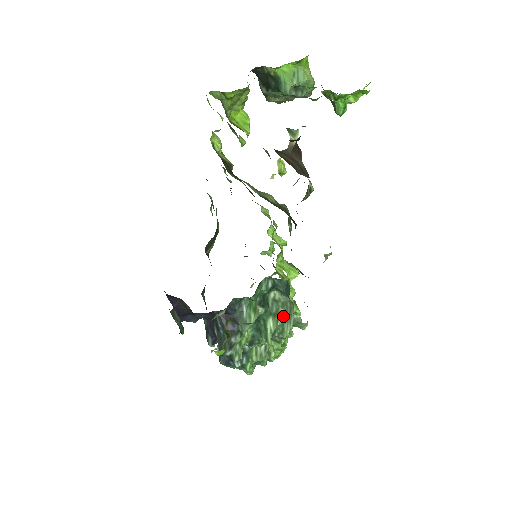
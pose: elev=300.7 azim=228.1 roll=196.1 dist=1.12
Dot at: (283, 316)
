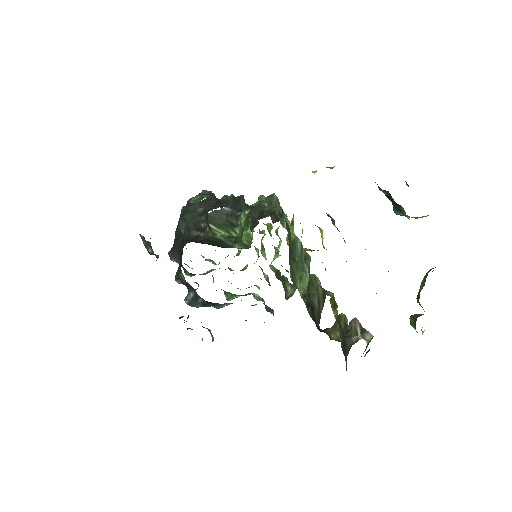
Dot at: occluded
